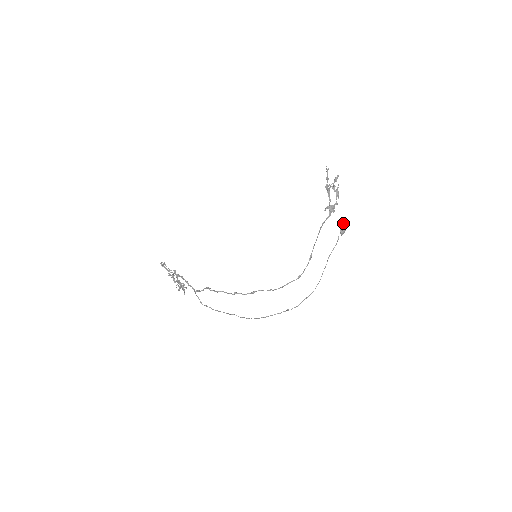
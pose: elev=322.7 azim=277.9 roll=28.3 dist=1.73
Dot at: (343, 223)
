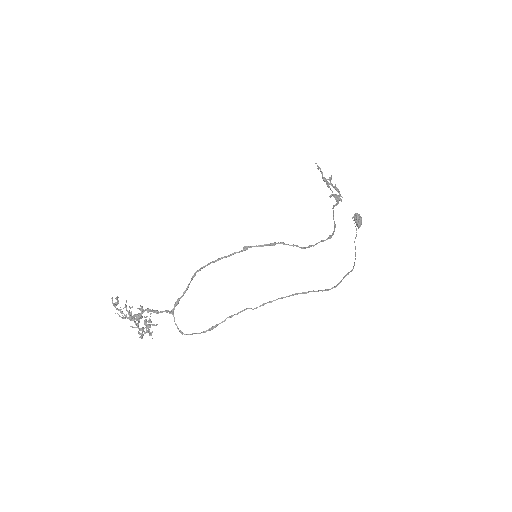
Dot at: (356, 213)
